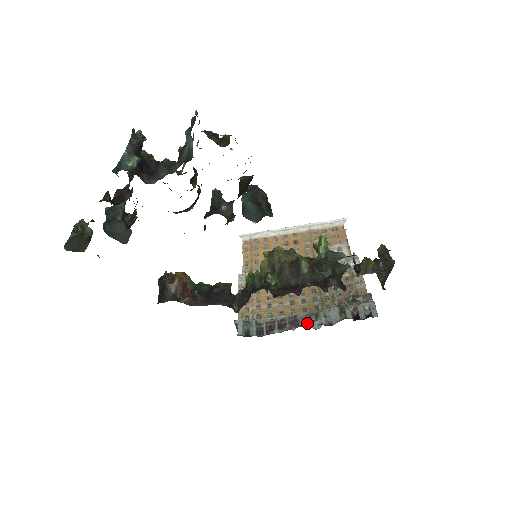
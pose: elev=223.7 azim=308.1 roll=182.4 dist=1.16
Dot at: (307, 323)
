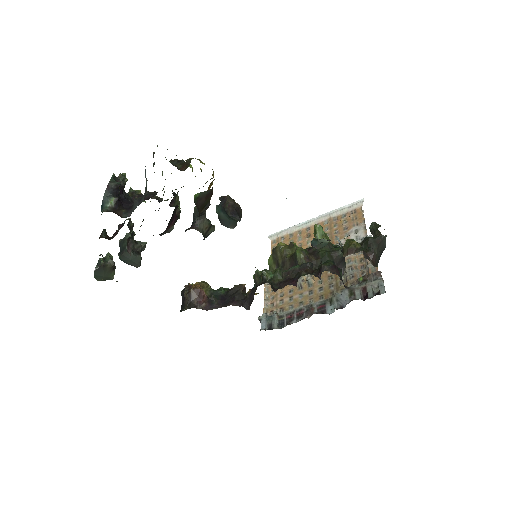
Dot at: (322, 309)
